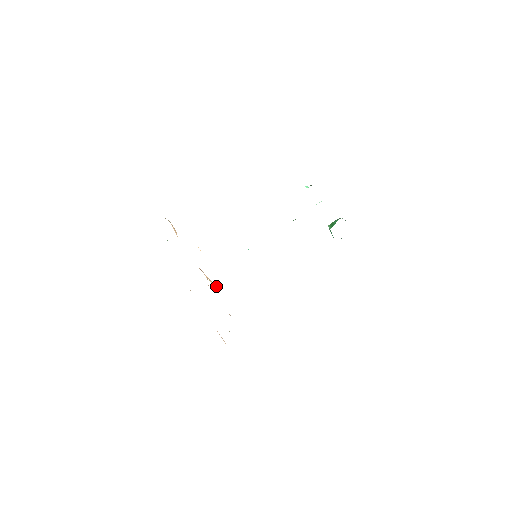
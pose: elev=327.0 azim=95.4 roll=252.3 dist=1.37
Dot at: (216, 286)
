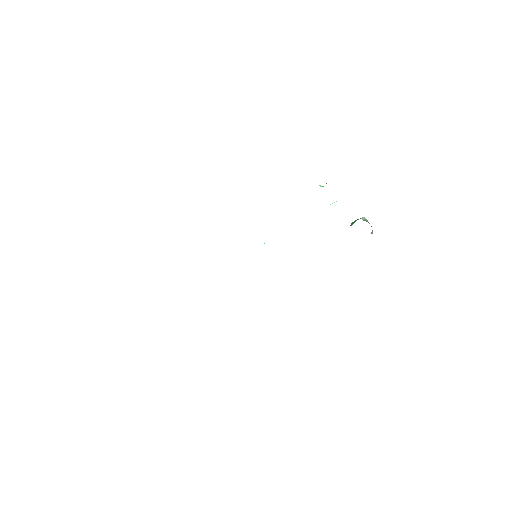
Dot at: occluded
